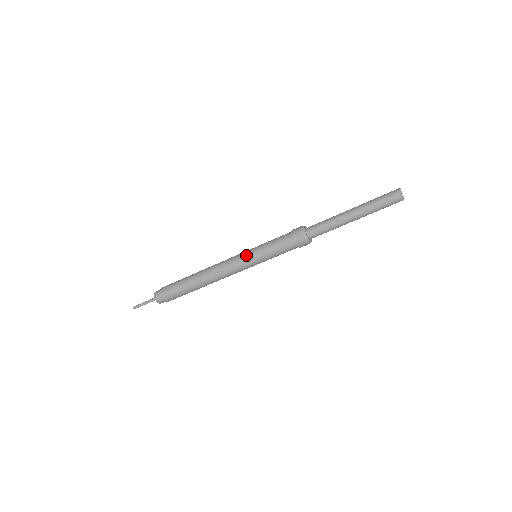
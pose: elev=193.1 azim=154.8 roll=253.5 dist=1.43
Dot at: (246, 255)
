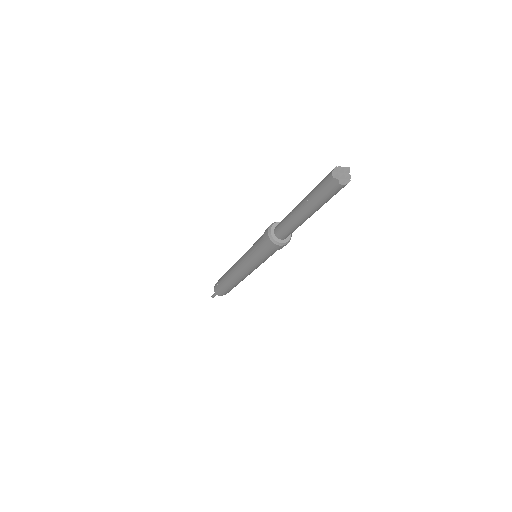
Dot at: (244, 256)
